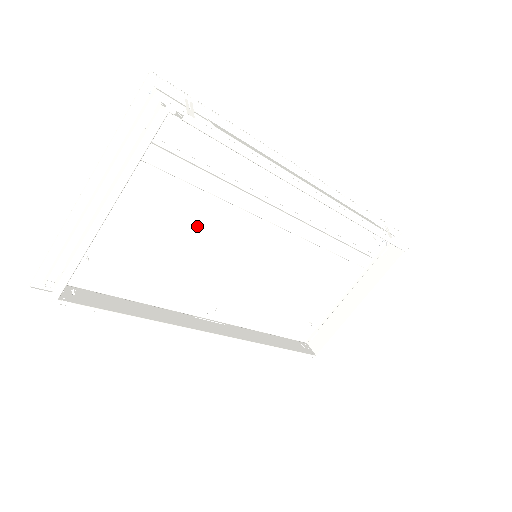
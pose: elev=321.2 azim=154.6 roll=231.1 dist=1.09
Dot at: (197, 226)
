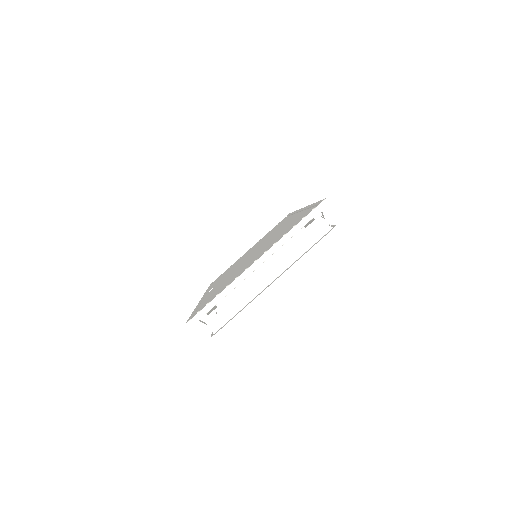
Dot at: (256, 253)
